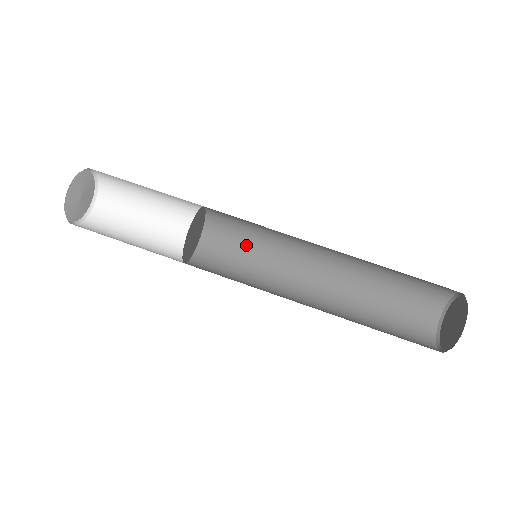
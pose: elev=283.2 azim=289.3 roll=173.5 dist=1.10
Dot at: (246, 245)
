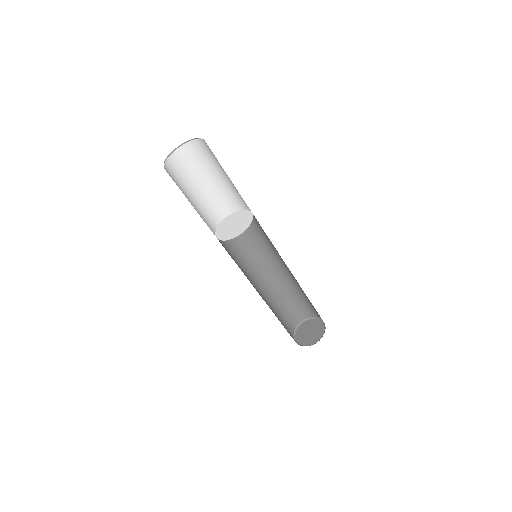
Dot at: (243, 241)
